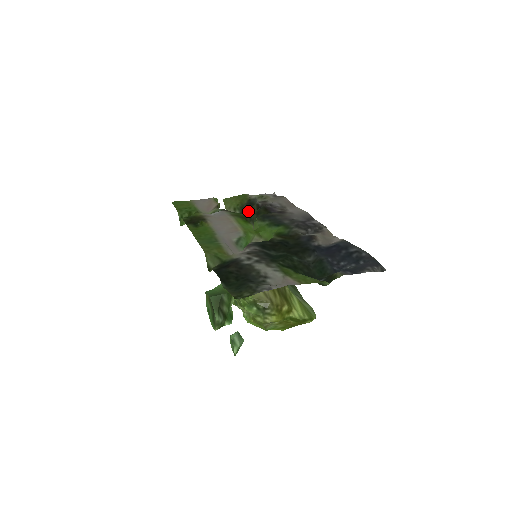
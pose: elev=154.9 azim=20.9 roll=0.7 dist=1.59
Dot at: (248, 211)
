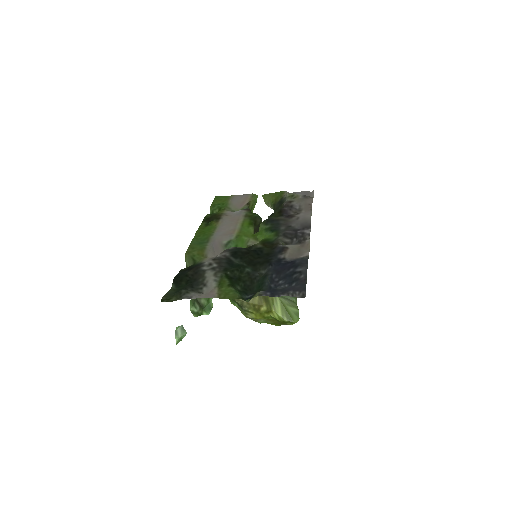
Dot at: occluded
